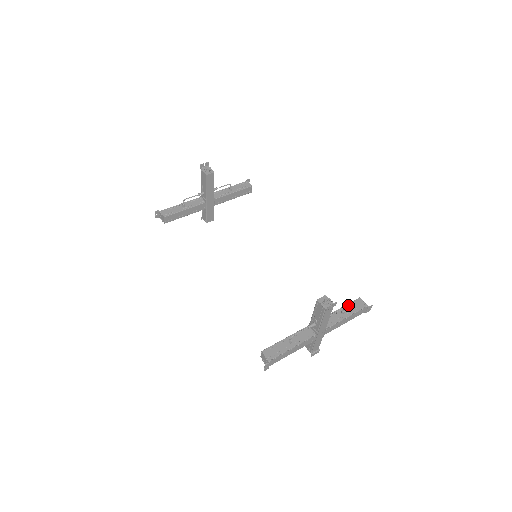
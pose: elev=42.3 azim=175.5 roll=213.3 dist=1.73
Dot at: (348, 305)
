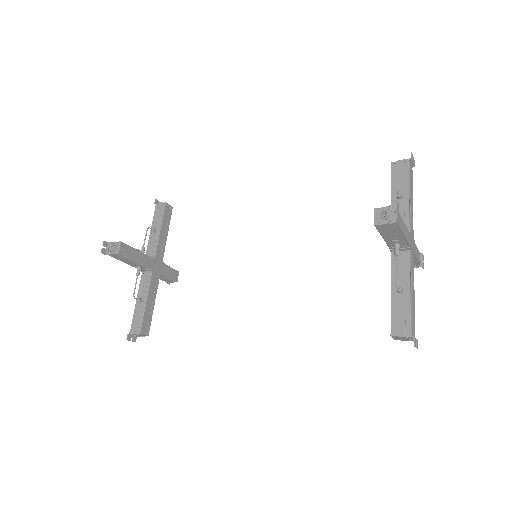
Dot at: (393, 184)
